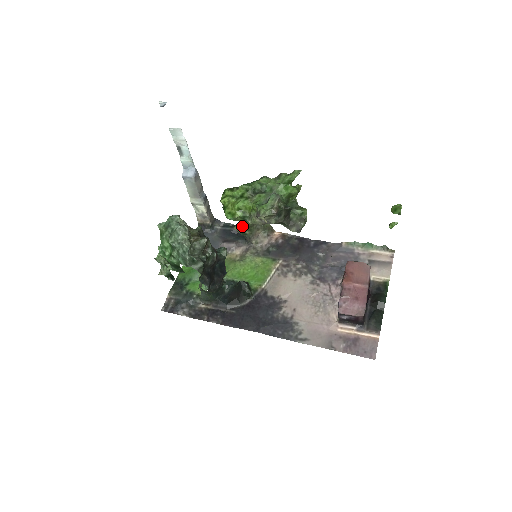
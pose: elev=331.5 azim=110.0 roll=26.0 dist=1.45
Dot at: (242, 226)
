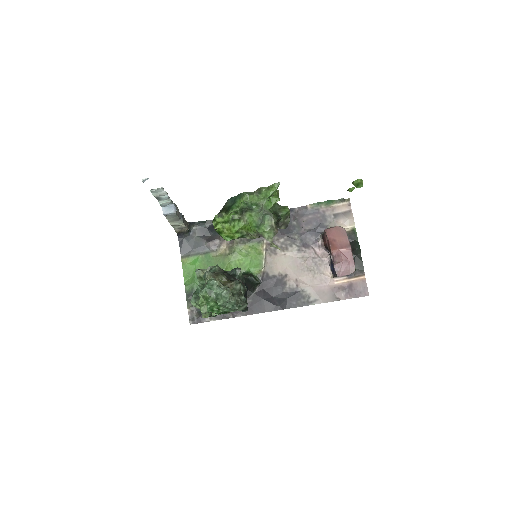
Dot at: occluded
